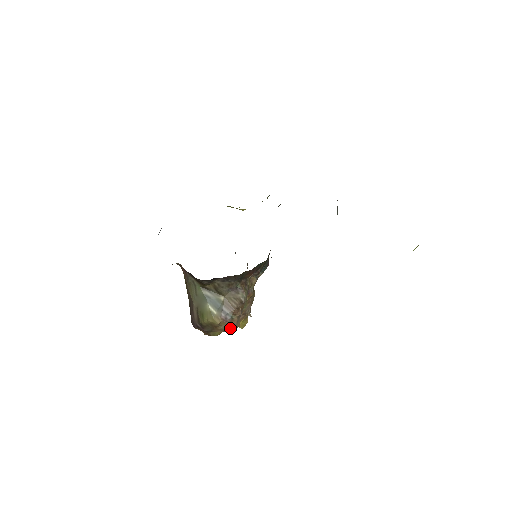
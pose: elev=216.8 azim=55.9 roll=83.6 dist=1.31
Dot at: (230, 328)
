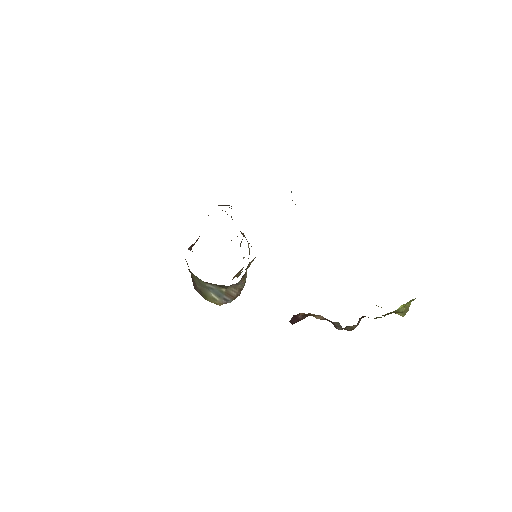
Dot at: occluded
